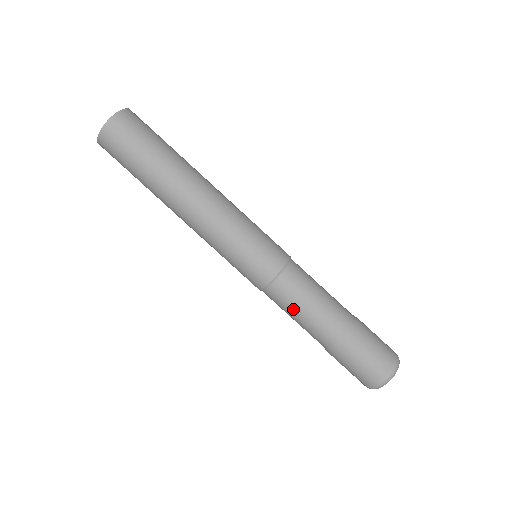
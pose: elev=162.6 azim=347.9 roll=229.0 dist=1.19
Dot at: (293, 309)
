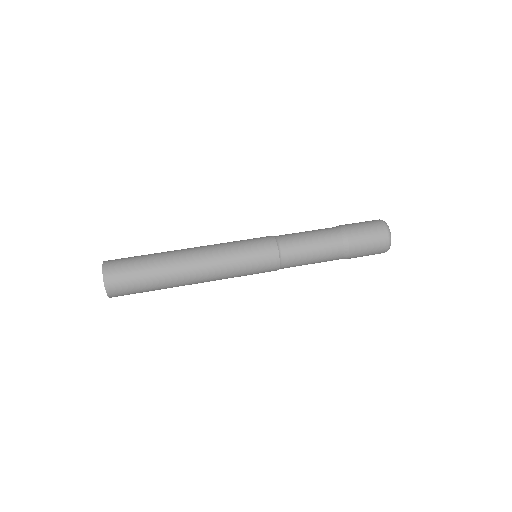
Dot at: occluded
